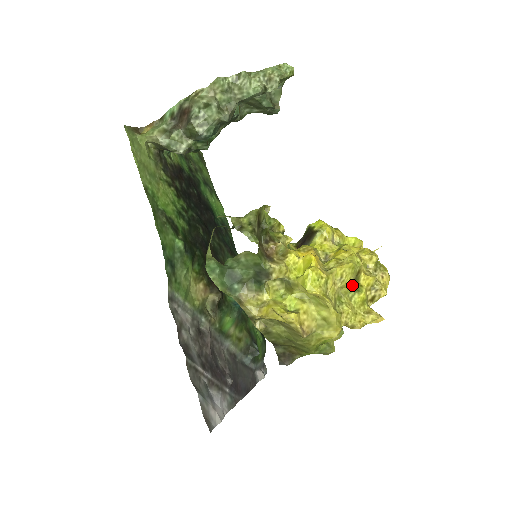
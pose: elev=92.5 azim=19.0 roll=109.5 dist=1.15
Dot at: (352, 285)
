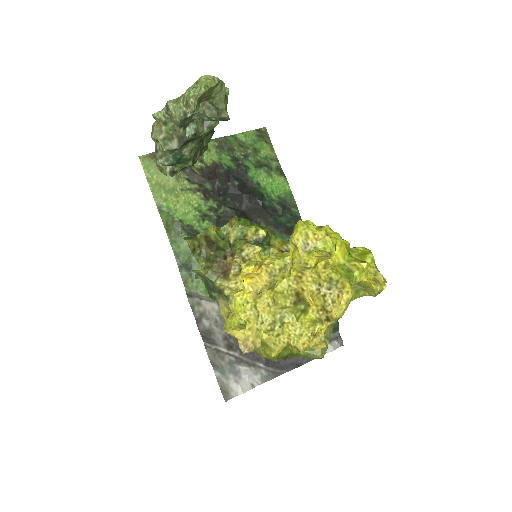
Dot at: (297, 305)
